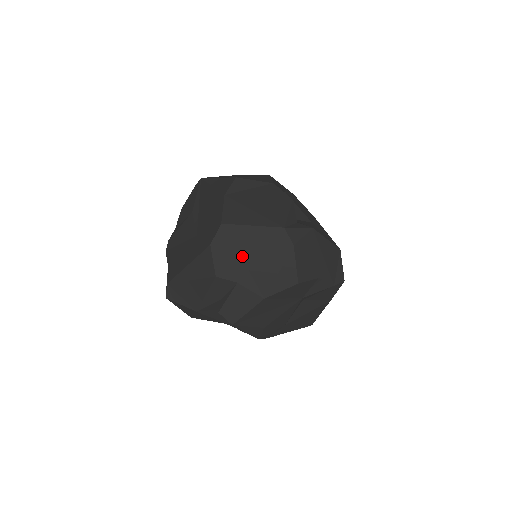
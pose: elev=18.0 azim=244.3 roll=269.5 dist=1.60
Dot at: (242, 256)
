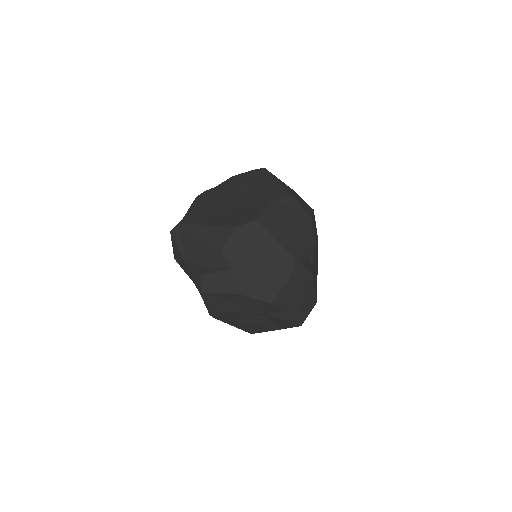
Dot at: (251, 253)
